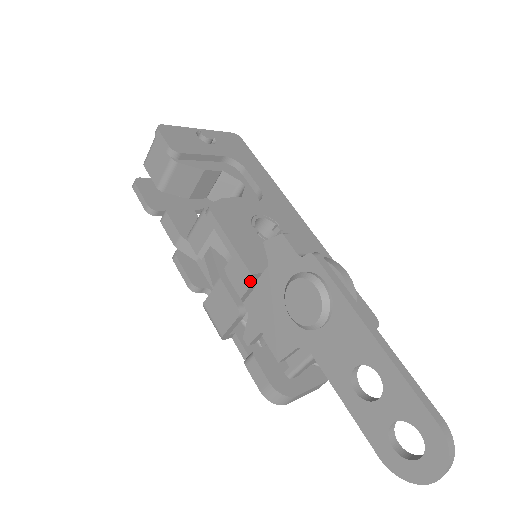
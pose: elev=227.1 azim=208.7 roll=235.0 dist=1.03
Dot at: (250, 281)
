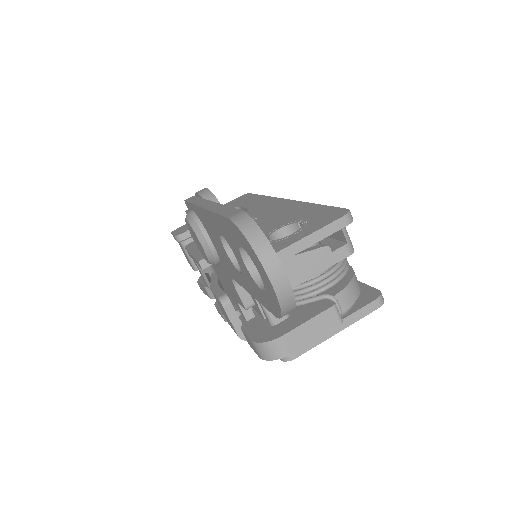
Dot at: occluded
